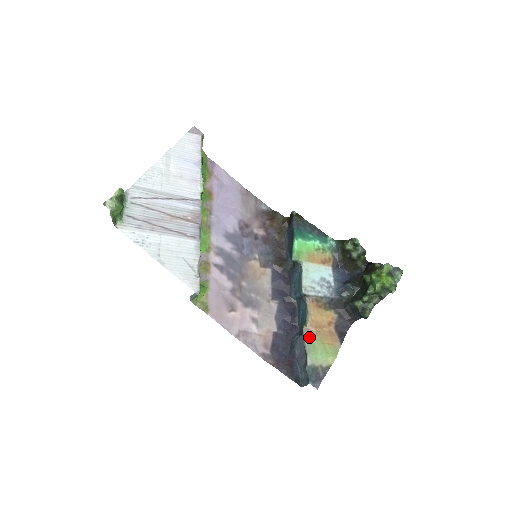
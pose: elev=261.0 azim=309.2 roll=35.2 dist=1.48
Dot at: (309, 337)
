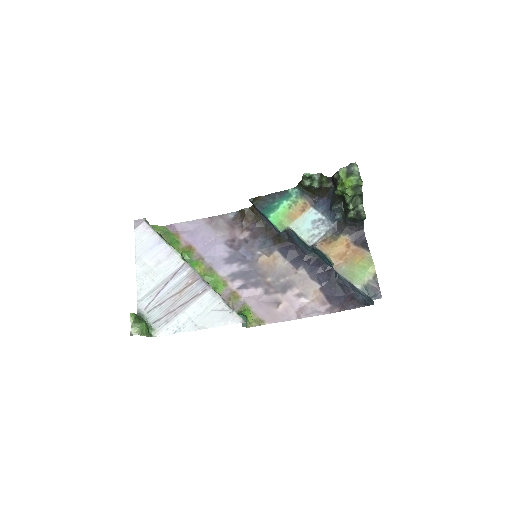
Dot at: (343, 270)
